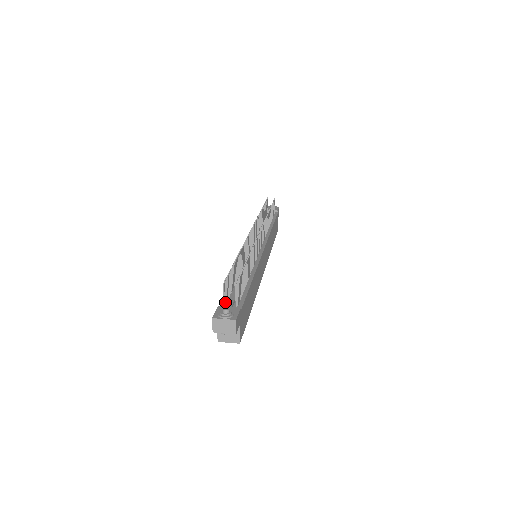
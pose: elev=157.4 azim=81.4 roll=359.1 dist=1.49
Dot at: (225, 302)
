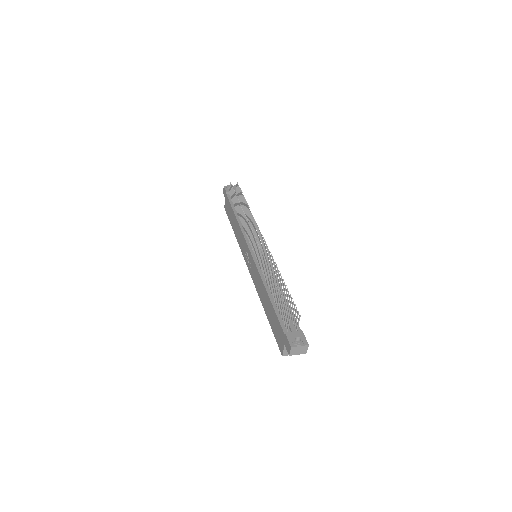
Dot at: (286, 326)
